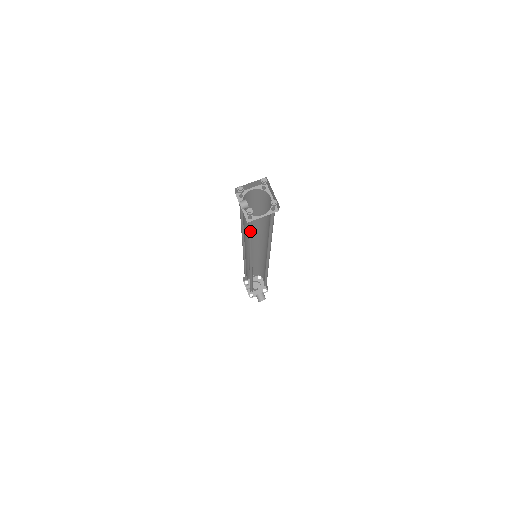
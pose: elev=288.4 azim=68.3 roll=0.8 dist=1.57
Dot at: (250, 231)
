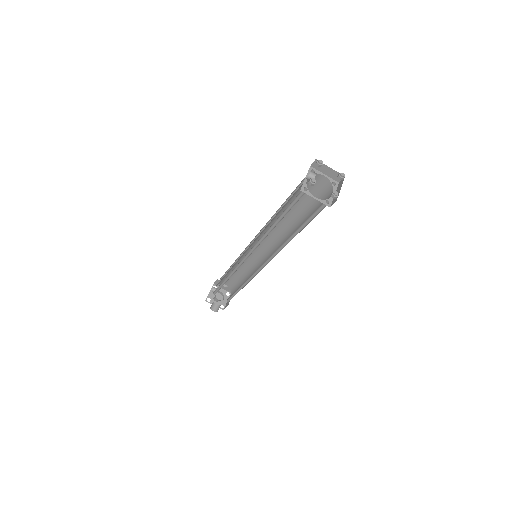
Dot at: (288, 210)
